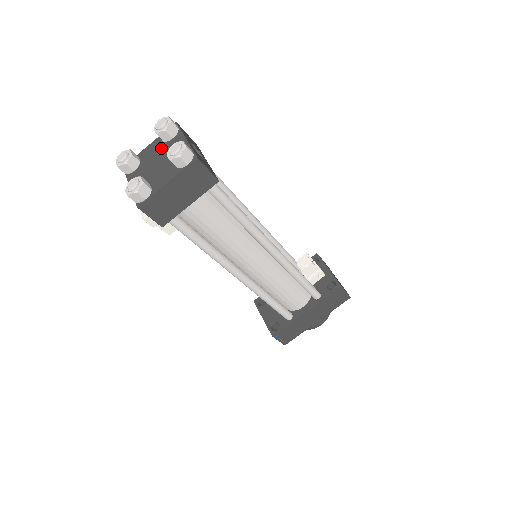
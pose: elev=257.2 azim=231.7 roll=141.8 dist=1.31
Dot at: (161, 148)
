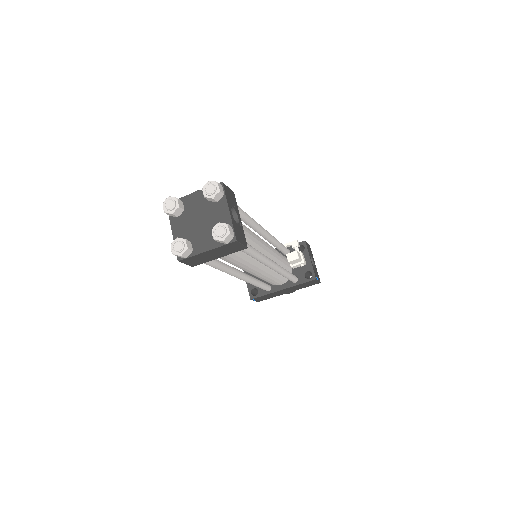
Dot at: (205, 206)
